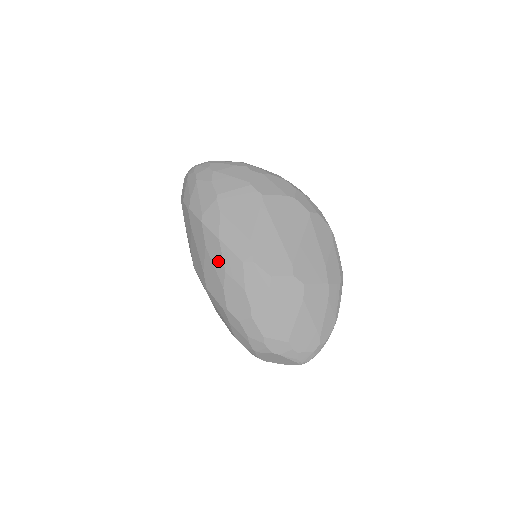
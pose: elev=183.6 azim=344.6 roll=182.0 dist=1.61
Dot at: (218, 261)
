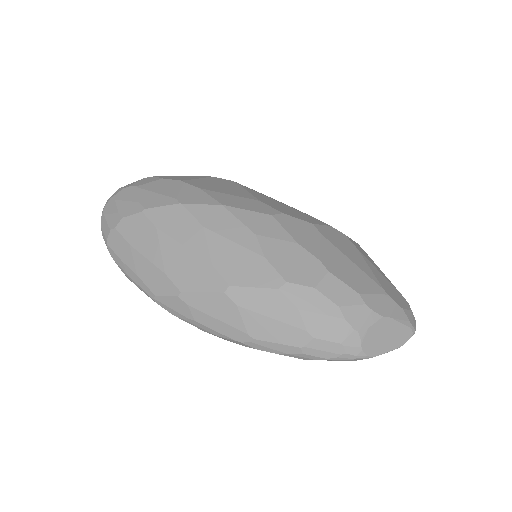
Dot at: (235, 230)
